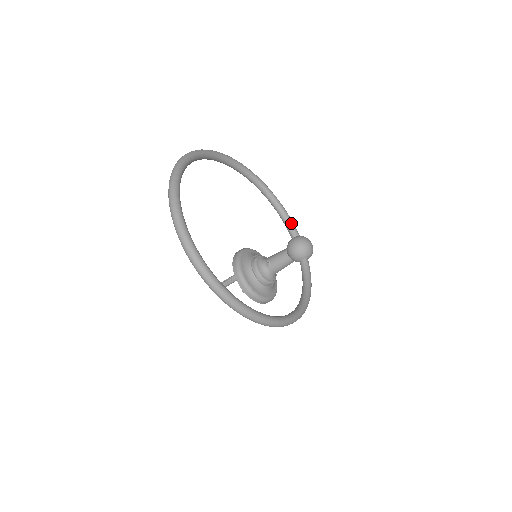
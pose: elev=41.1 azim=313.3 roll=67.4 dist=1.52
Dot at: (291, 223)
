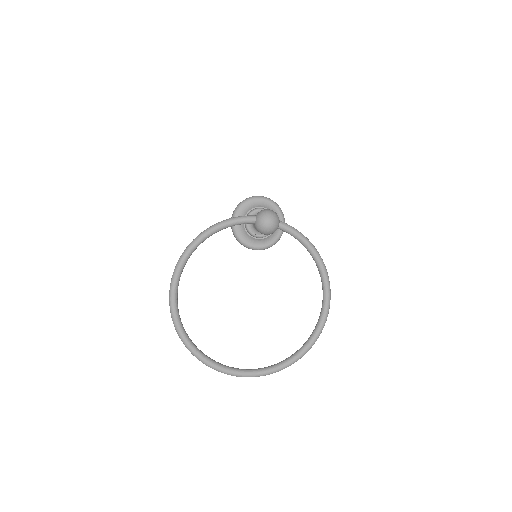
Dot at: (241, 223)
